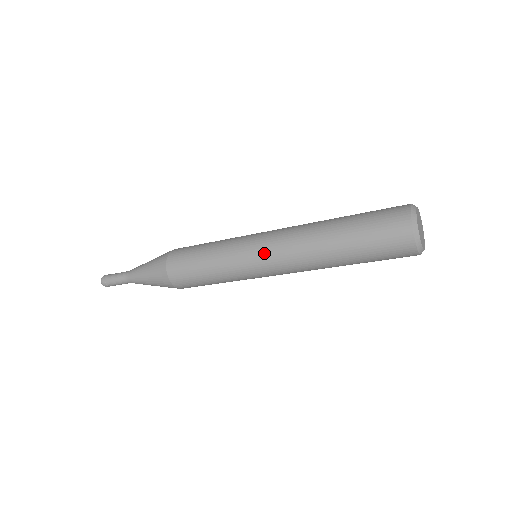
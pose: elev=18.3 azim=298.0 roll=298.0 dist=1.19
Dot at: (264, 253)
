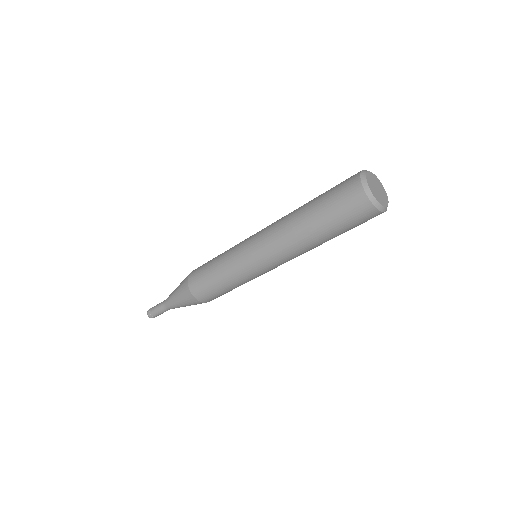
Dot at: (255, 244)
